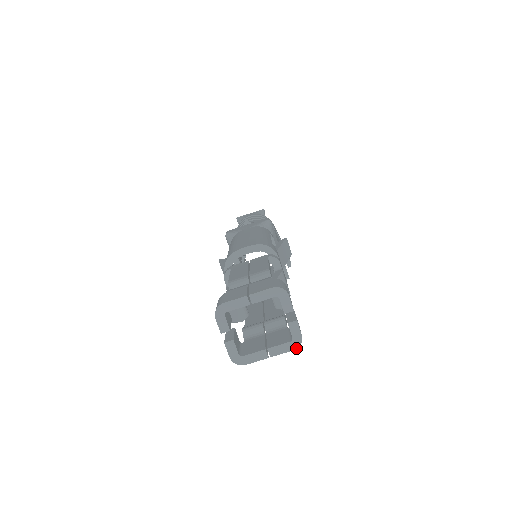
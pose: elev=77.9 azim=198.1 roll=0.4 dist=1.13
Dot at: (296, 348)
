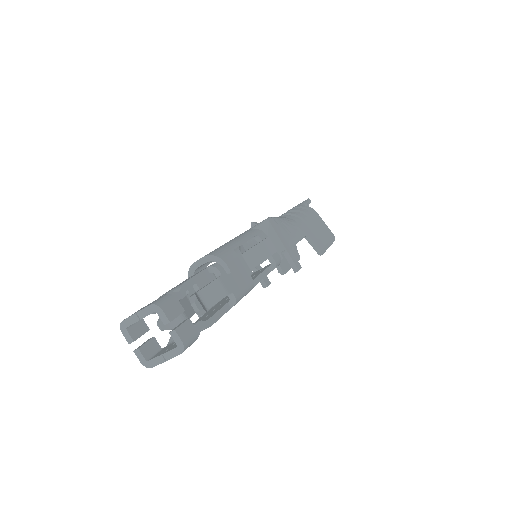
Dot at: (182, 352)
